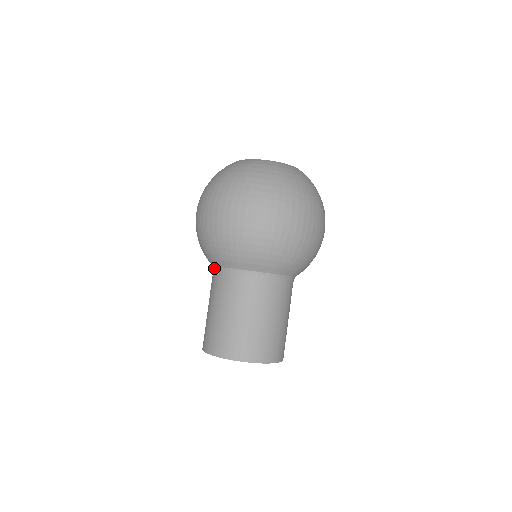
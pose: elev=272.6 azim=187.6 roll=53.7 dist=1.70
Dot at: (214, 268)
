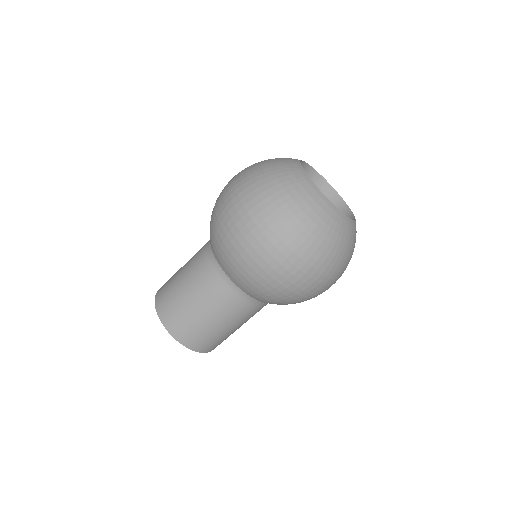
Dot at: occluded
